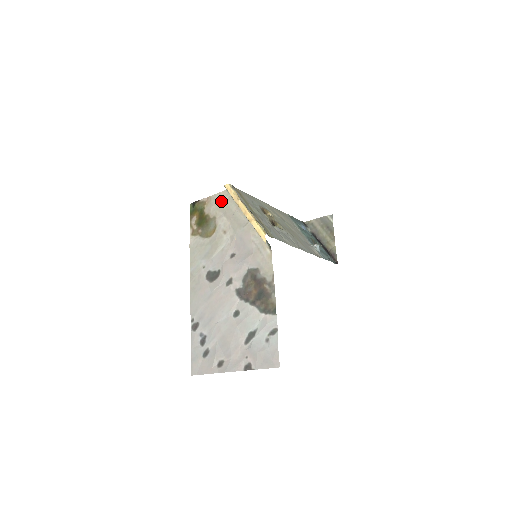
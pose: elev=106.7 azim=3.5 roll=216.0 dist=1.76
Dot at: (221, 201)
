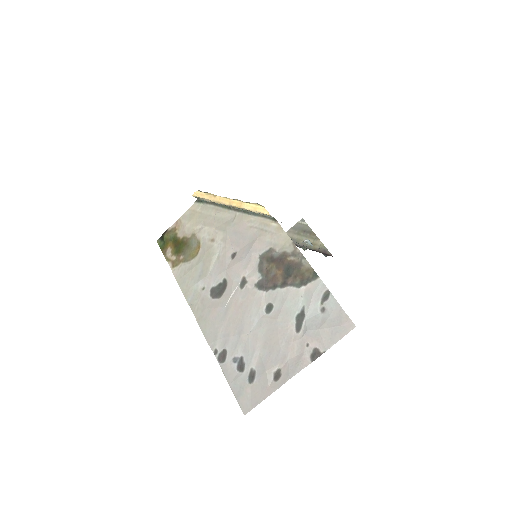
Dot at: (194, 215)
